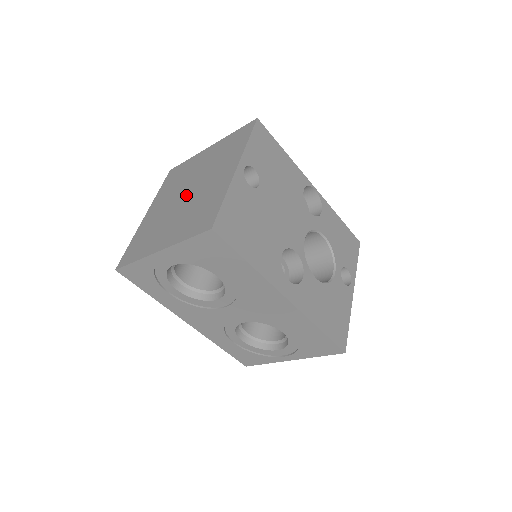
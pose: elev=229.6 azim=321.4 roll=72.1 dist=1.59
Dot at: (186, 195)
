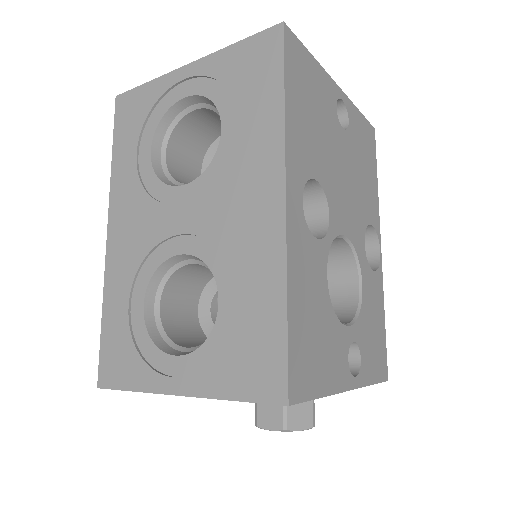
Dot at: occluded
